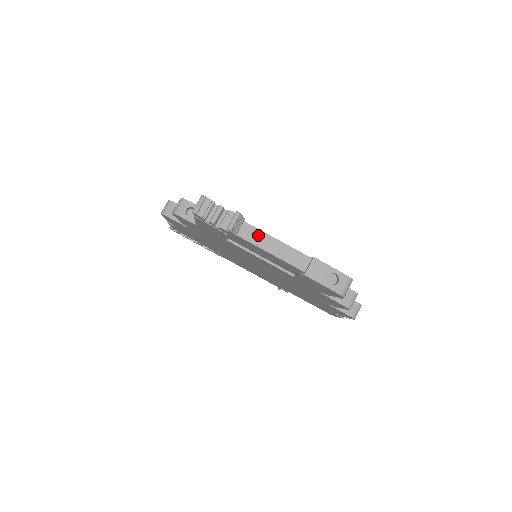
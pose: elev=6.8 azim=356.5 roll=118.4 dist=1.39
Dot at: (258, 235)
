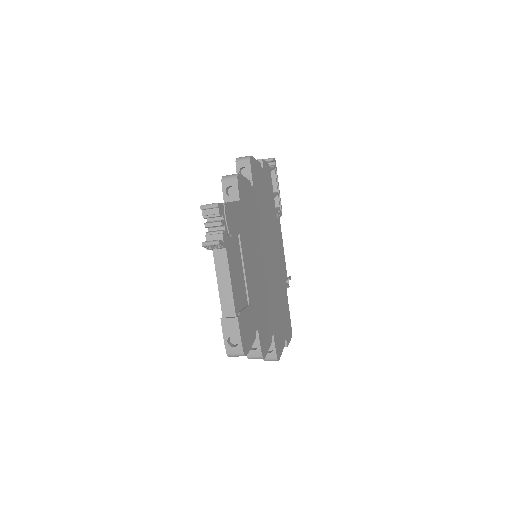
Dot at: (224, 265)
